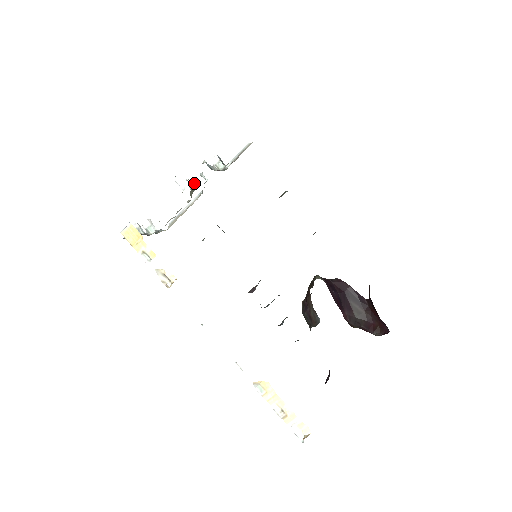
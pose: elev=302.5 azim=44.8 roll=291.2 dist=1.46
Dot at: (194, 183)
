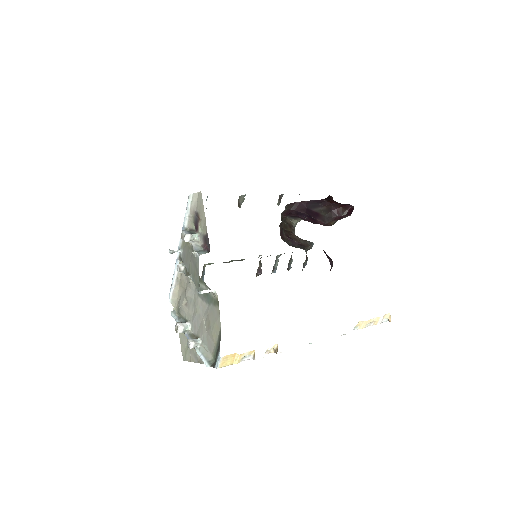
Dot at: (181, 267)
